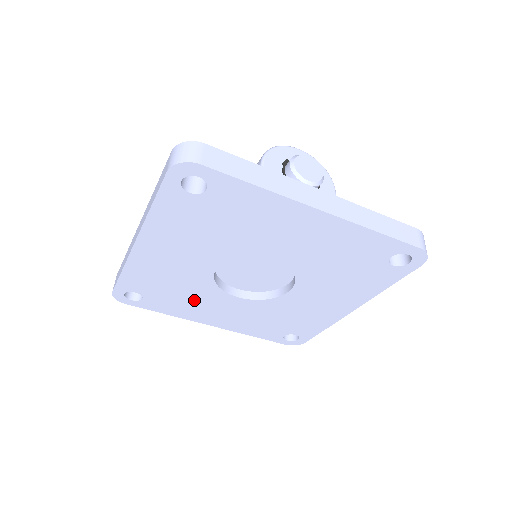
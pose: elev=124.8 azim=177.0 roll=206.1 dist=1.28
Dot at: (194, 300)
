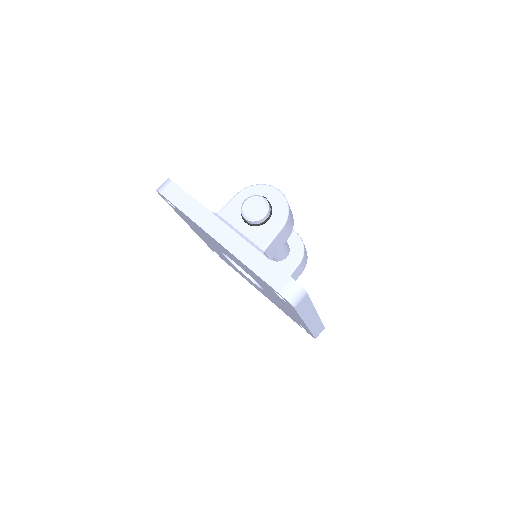
Dot at: occluded
